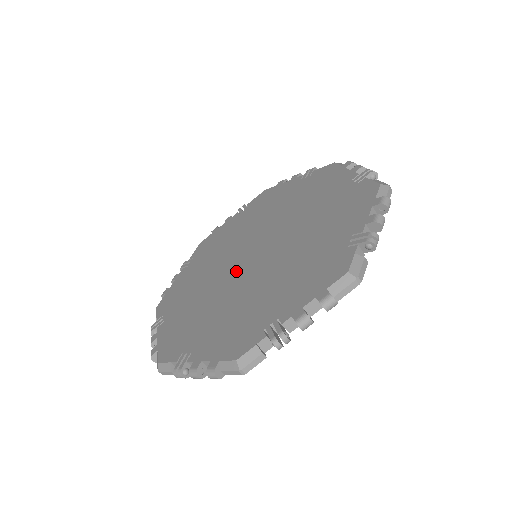
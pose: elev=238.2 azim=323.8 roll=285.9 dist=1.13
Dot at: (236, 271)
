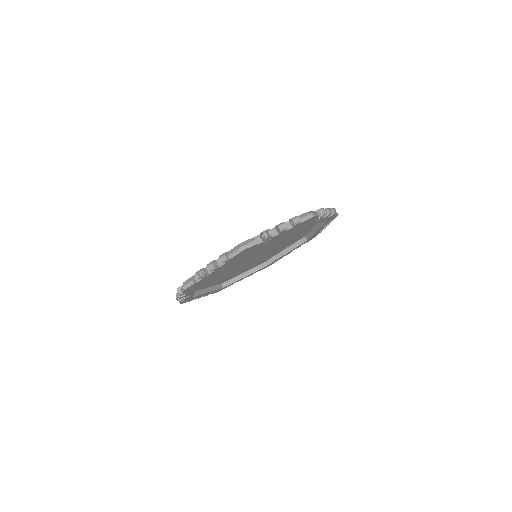
Dot at: occluded
